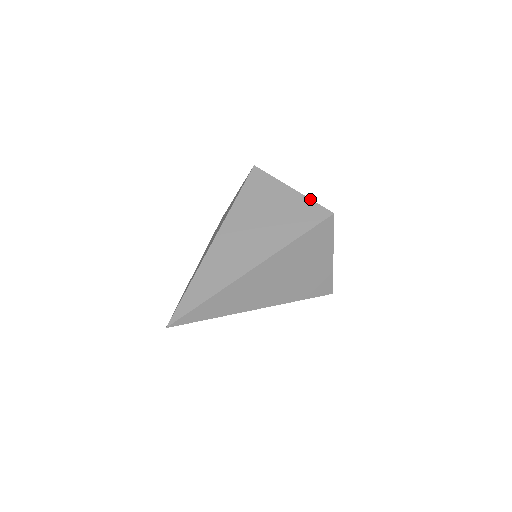
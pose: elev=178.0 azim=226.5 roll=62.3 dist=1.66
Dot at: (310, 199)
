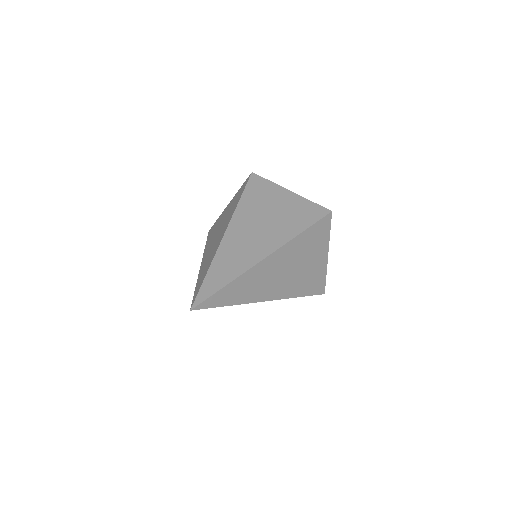
Dot at: (308, 200)
